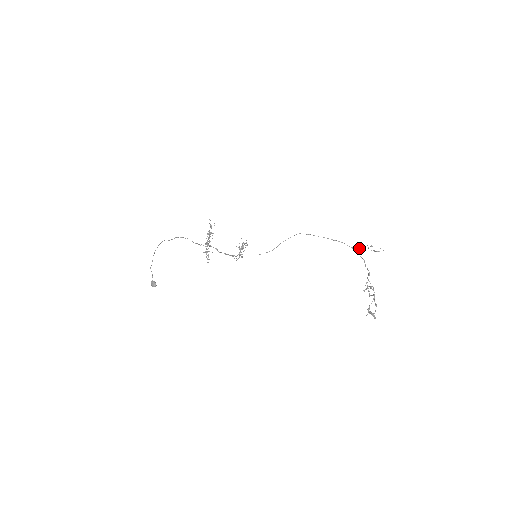
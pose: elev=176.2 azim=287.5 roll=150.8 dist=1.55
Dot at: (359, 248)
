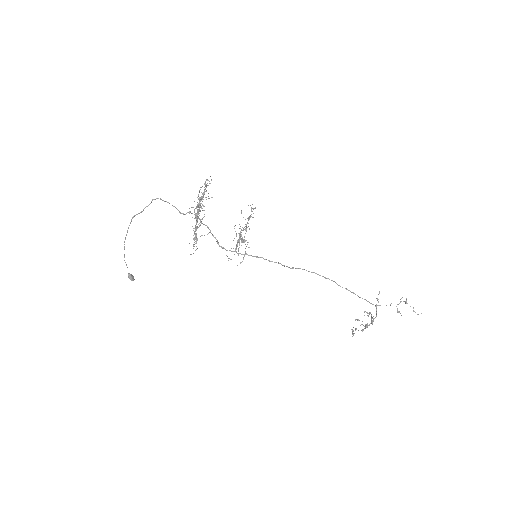
Dot at: occluded
